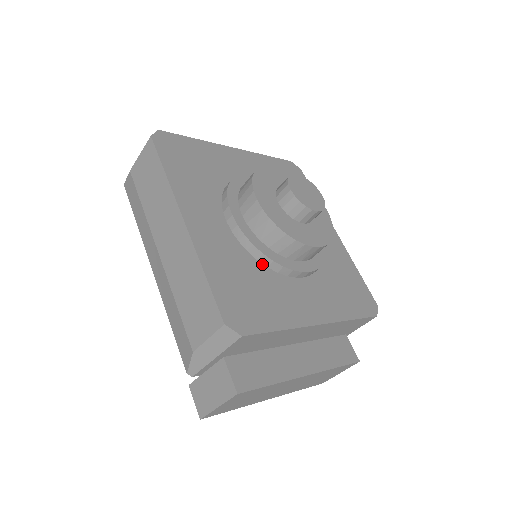
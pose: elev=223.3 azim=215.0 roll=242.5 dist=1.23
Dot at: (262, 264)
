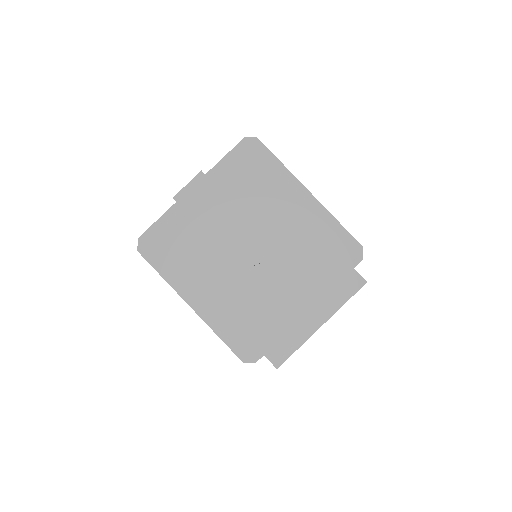
Dot at: occluded
